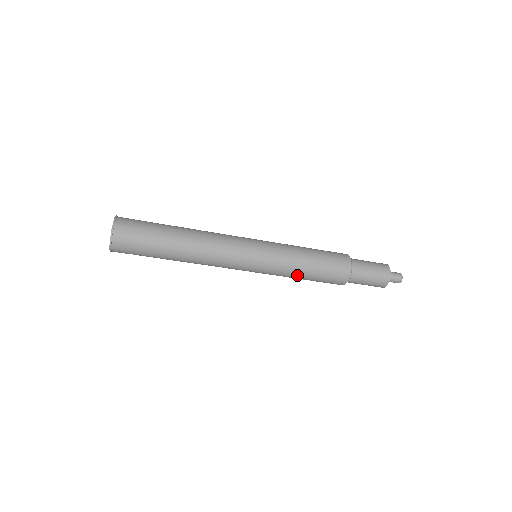
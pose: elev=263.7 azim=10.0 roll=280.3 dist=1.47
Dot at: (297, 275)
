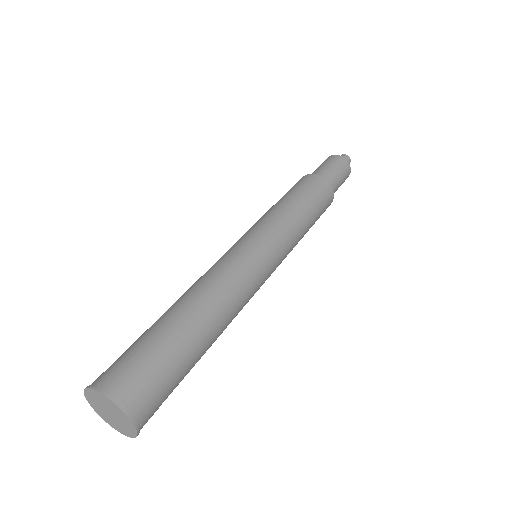
Dot at: occluded
